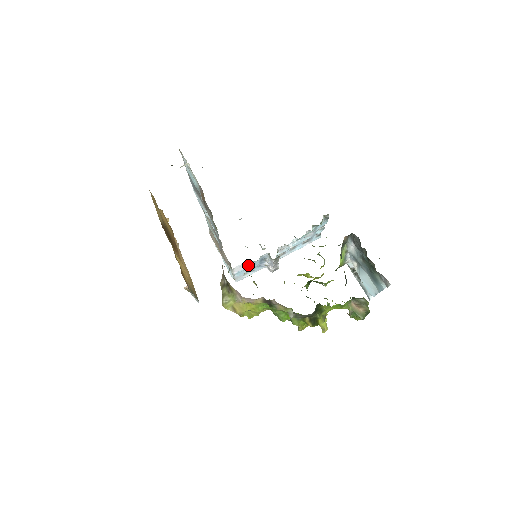
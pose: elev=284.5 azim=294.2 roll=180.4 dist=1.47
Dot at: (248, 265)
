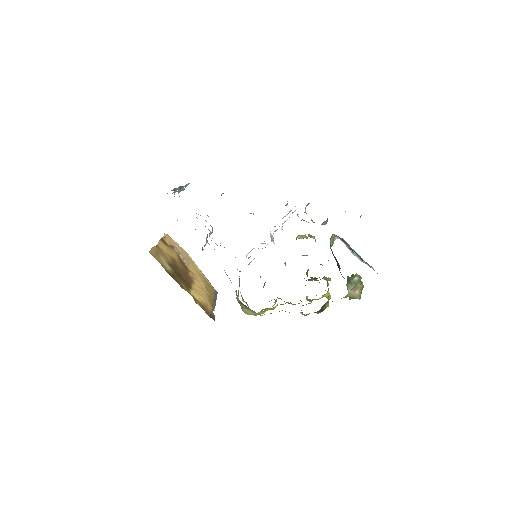
Dot at: occluded
